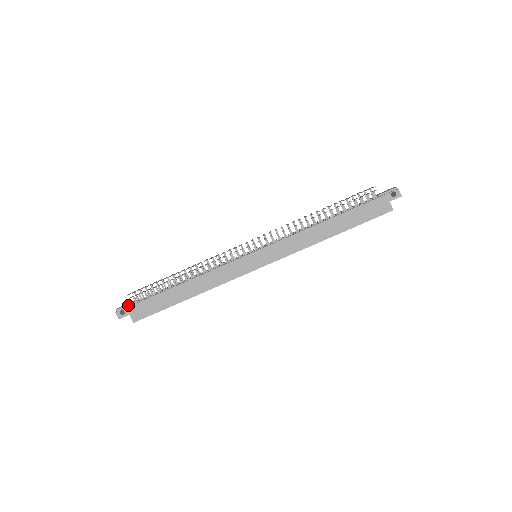
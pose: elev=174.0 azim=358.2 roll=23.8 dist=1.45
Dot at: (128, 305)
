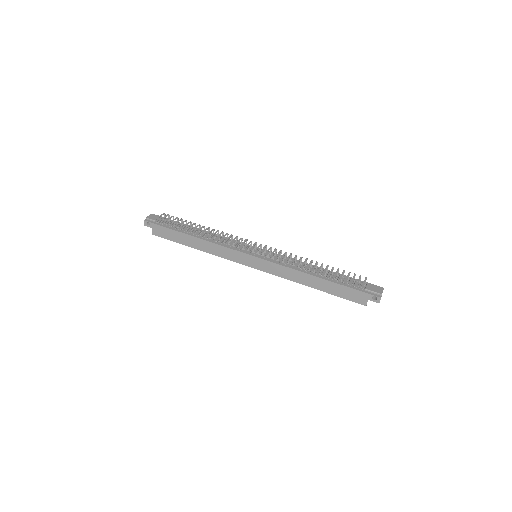
Dot at: occluded
